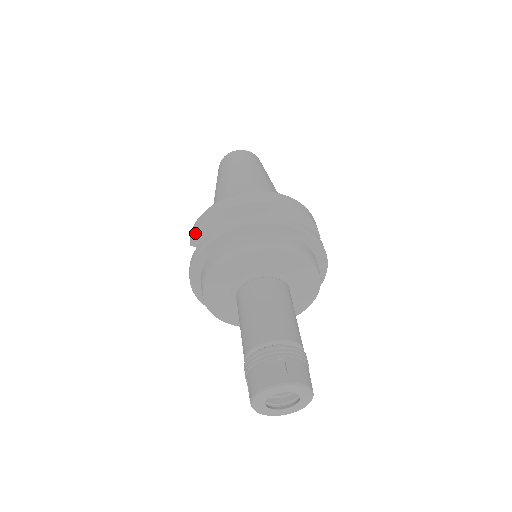
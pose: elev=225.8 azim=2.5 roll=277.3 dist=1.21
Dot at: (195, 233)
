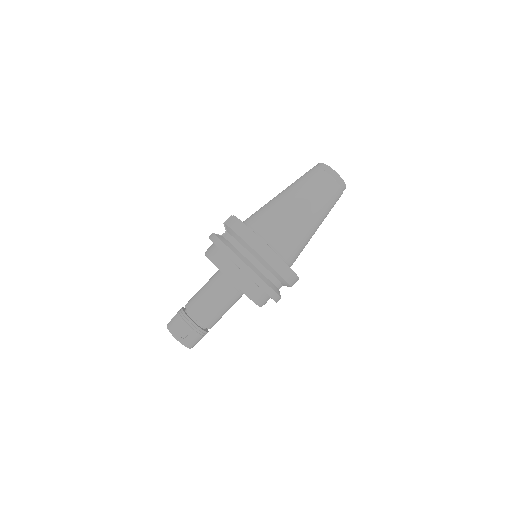
Dot at: (229, 226)
